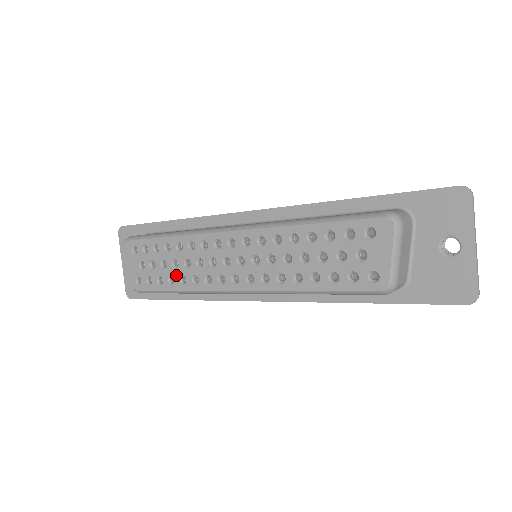
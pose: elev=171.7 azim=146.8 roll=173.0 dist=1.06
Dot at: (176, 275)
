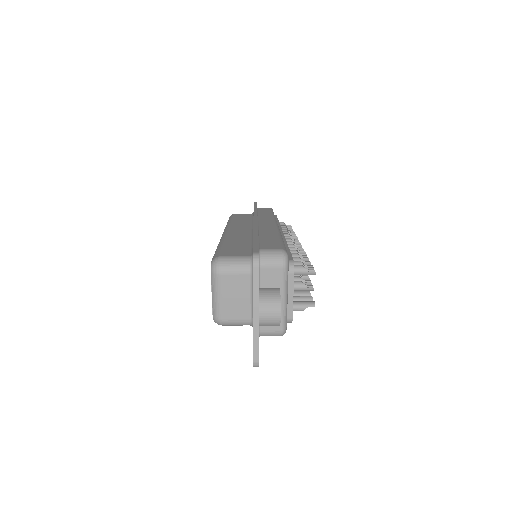
Dot at: occluded
